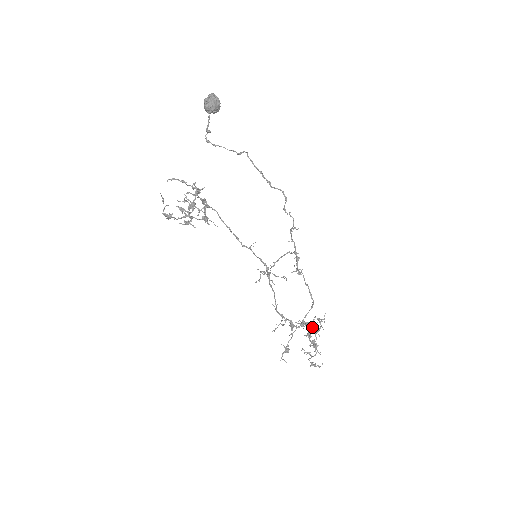
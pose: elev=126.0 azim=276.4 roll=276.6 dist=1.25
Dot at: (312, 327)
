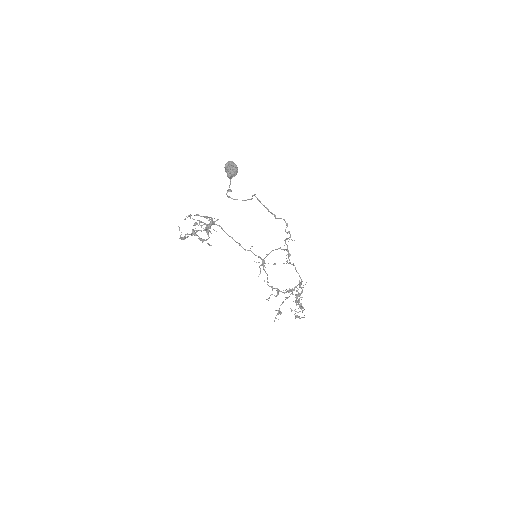
Dot at: (300, 297)
